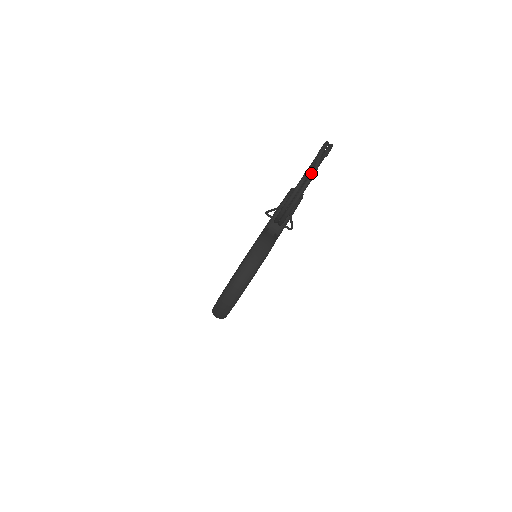
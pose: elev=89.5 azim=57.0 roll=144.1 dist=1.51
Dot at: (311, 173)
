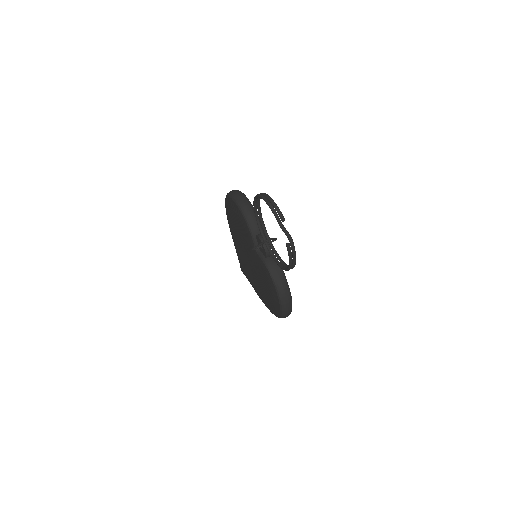
Dot at: (290, 244)
